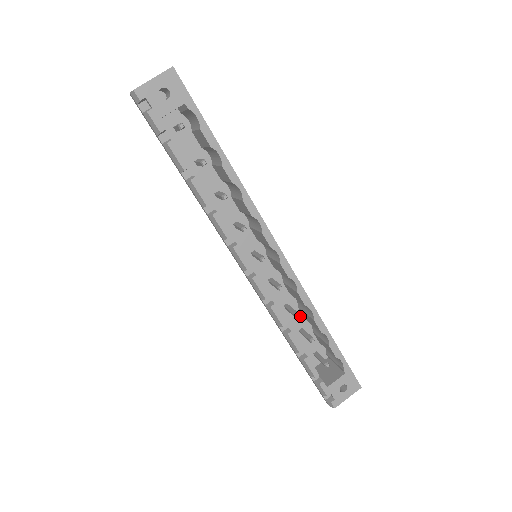
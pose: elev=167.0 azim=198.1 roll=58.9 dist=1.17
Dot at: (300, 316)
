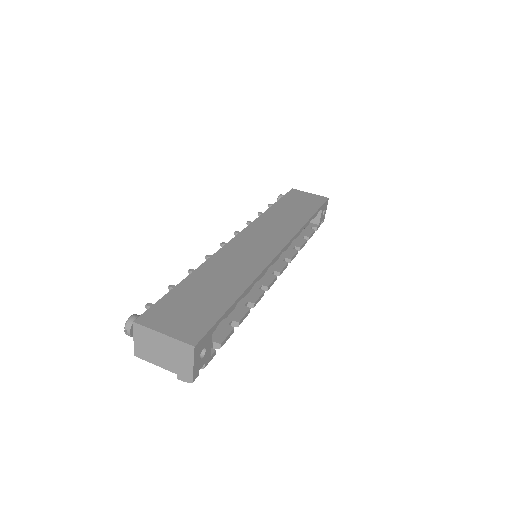
Dot at: occluded
